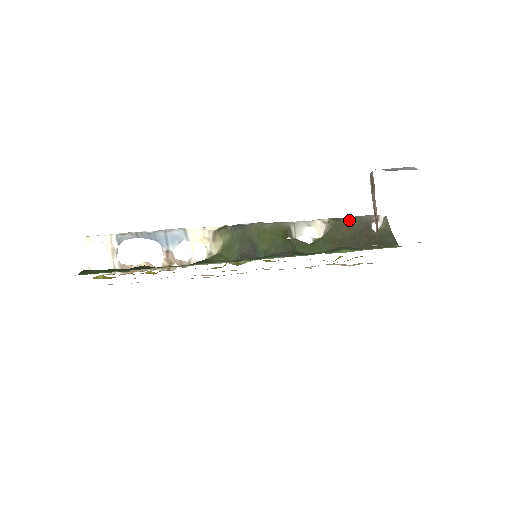
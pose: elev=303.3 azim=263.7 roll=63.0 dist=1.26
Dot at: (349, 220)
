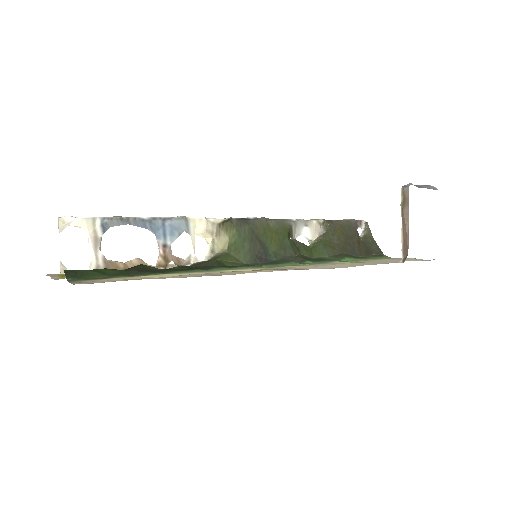
Dot at: (341, 223)
